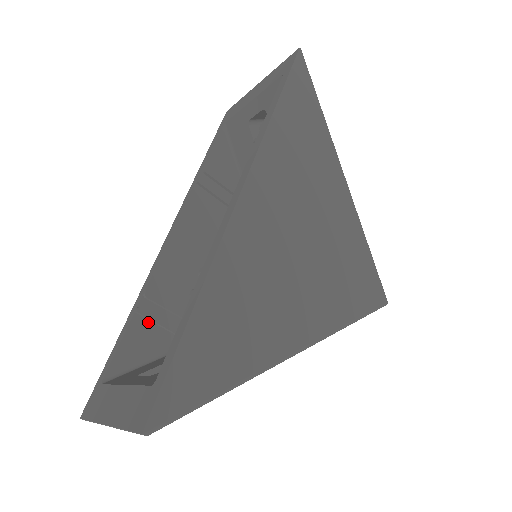
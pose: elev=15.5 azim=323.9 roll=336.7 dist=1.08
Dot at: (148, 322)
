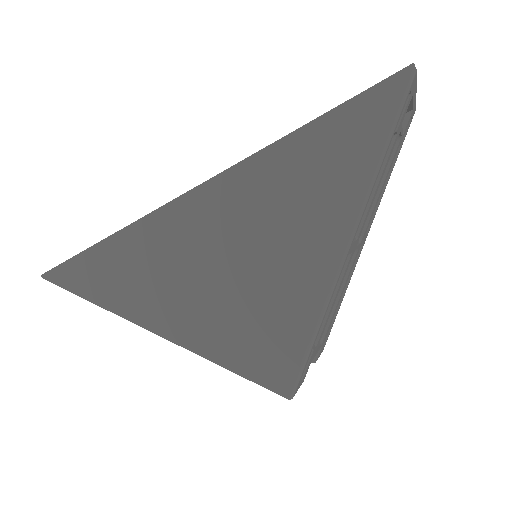
Dot at: occluded
